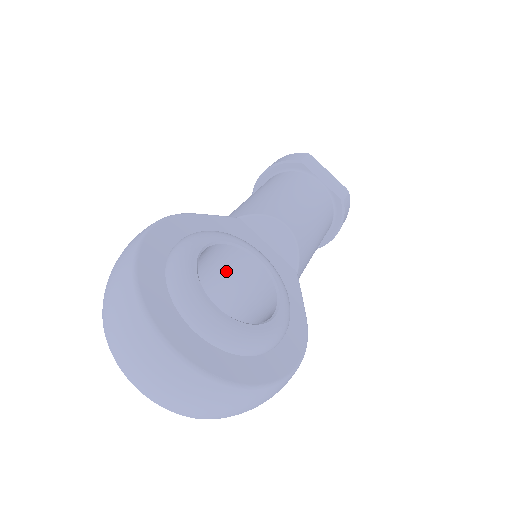
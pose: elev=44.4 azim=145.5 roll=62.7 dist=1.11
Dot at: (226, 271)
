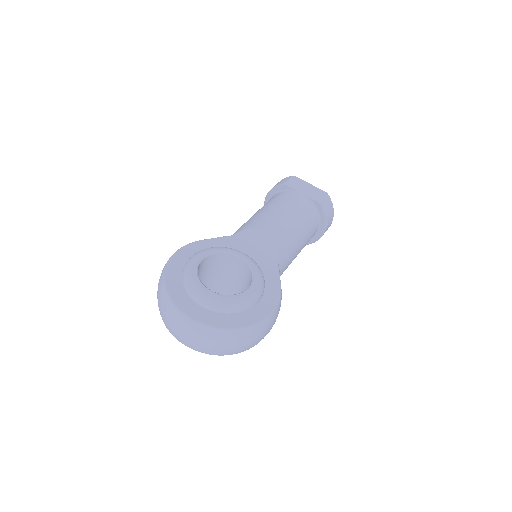
Dot at: (228, 269)
